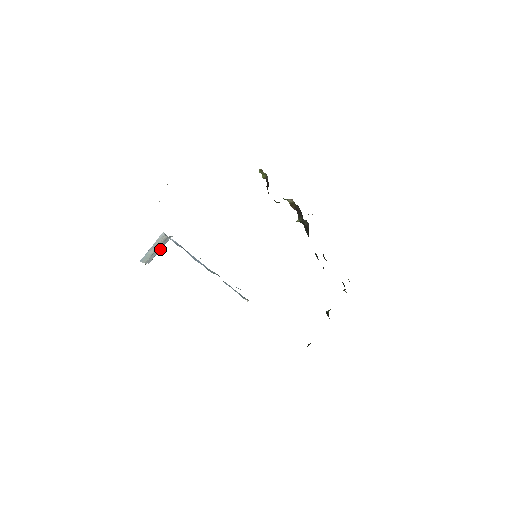
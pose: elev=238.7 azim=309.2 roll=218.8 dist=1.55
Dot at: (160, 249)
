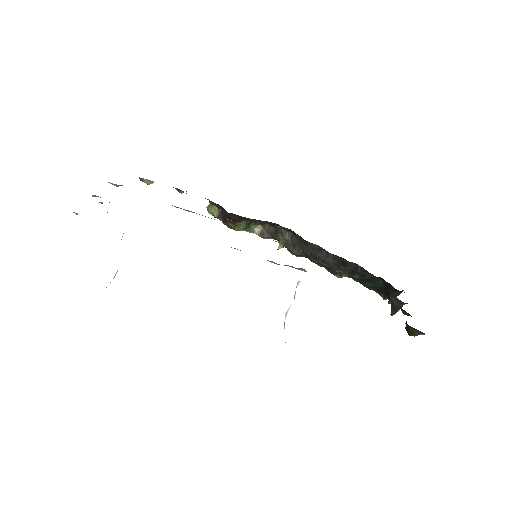
Dot at: (123, 233)
